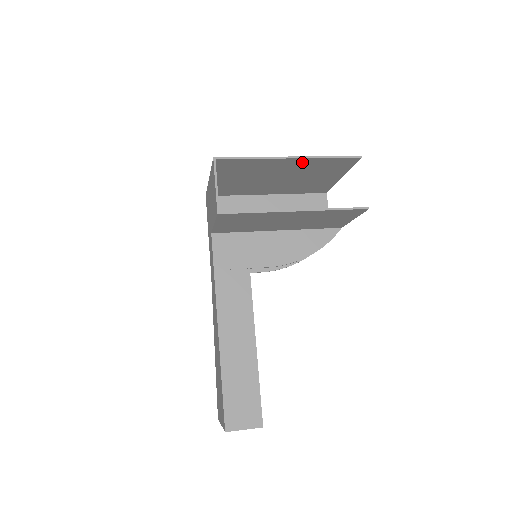
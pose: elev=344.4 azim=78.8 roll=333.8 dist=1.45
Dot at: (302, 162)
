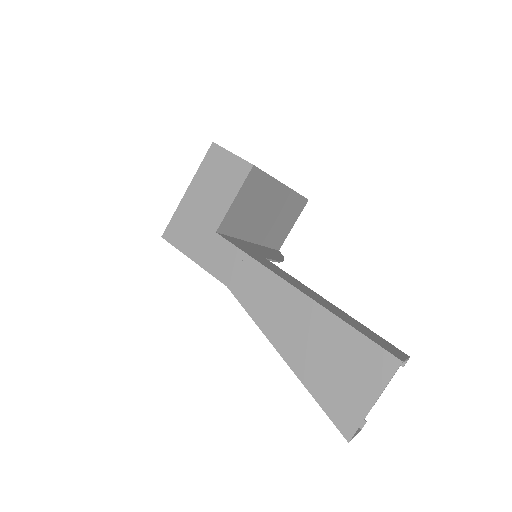
Dot at: occluded
